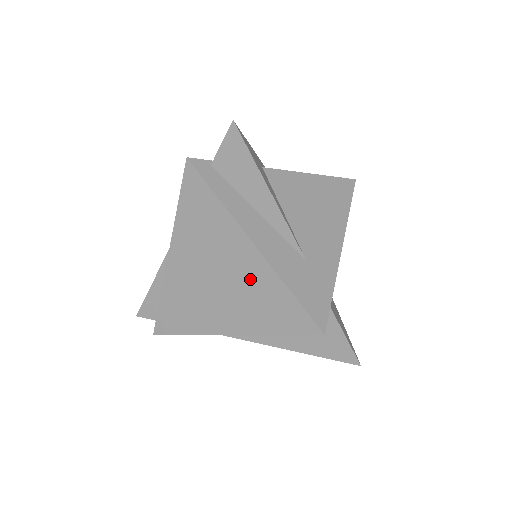
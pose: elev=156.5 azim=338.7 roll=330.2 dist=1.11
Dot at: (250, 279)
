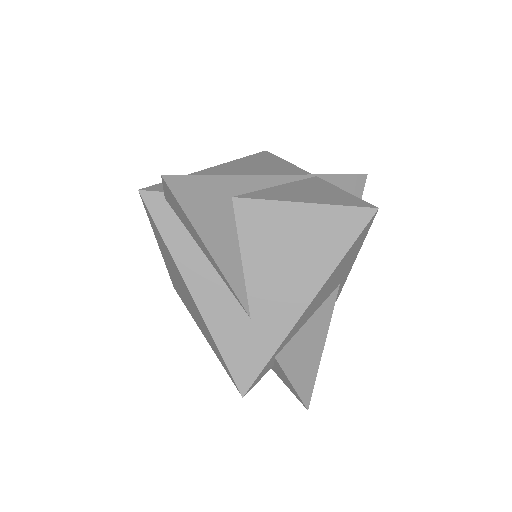
Dot at: (198, 315)
